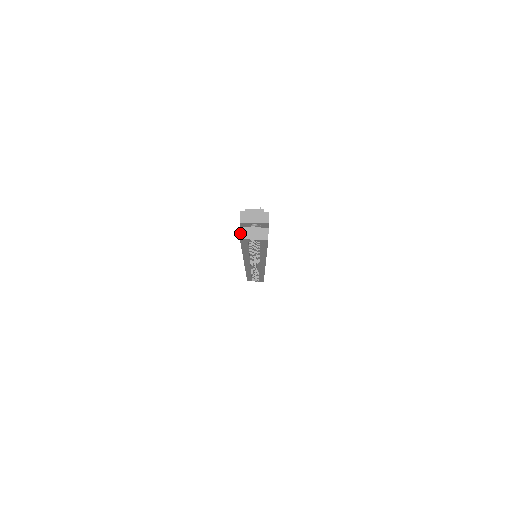
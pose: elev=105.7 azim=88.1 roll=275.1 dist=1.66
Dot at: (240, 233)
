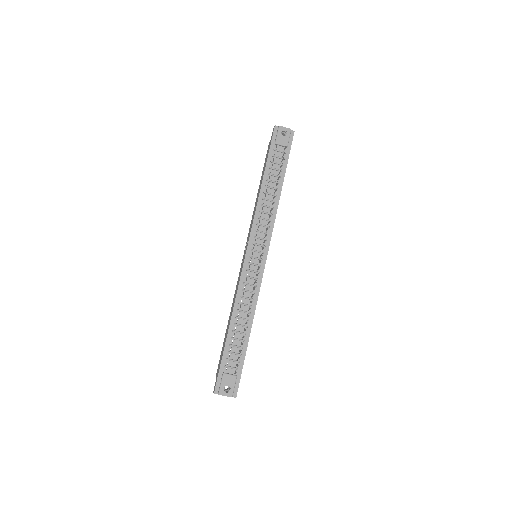
Dot at: occluded
